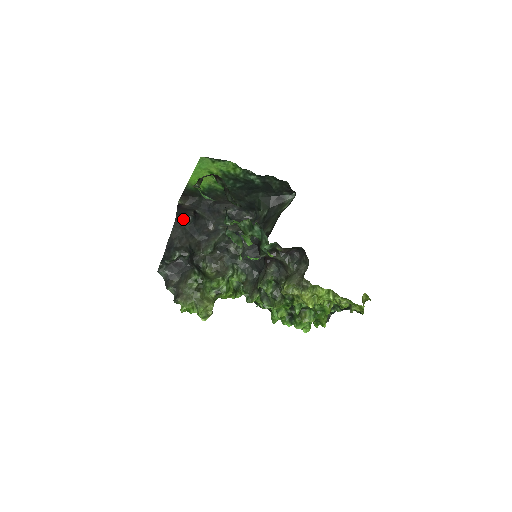
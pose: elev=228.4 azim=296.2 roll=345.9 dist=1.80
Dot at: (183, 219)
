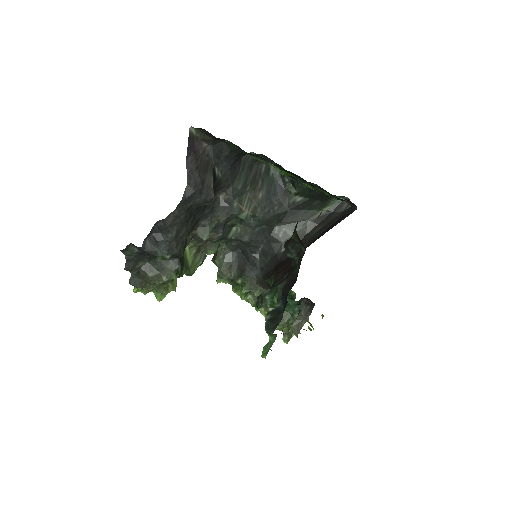
Dot at: (197, 202)
